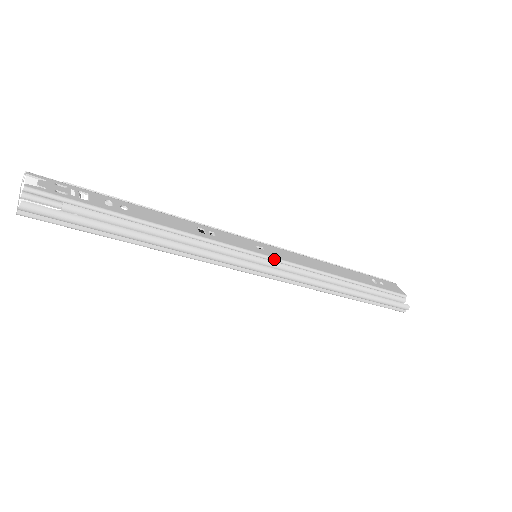
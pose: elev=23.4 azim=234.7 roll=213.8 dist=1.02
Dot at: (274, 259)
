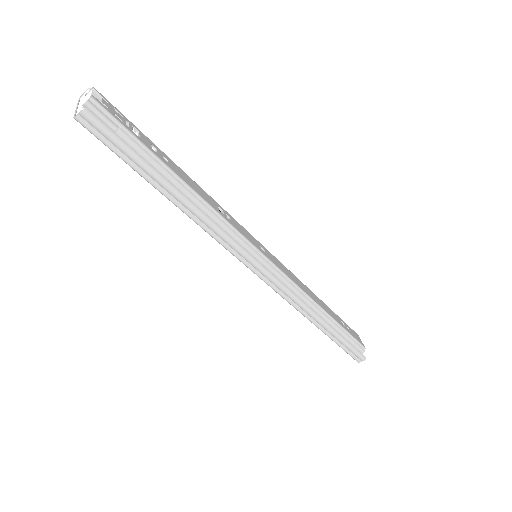
Dot at: (272, 264)
